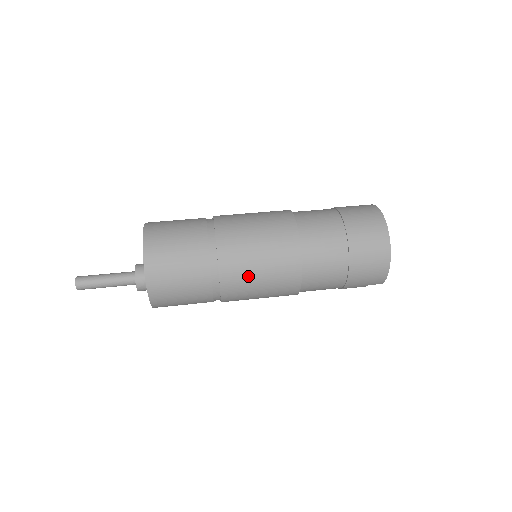
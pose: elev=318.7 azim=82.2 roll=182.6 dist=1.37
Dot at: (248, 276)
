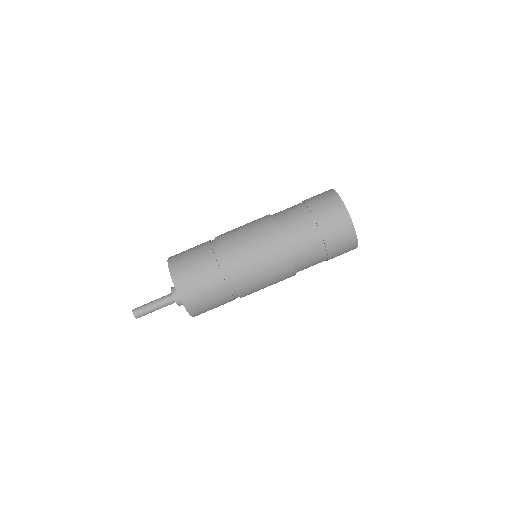
Dot at: (254, 279)
